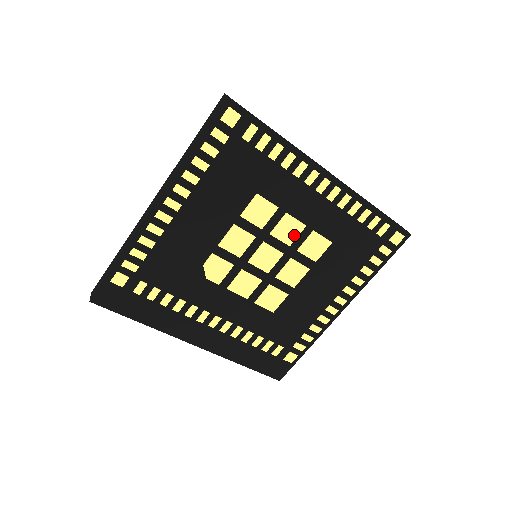
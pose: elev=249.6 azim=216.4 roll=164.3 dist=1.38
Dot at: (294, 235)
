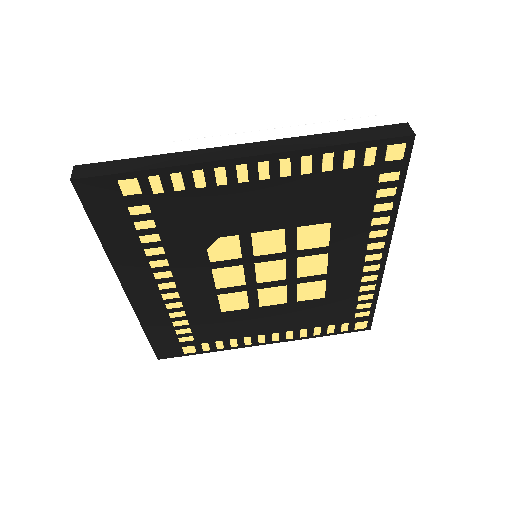
Dot at: (311, 273)
